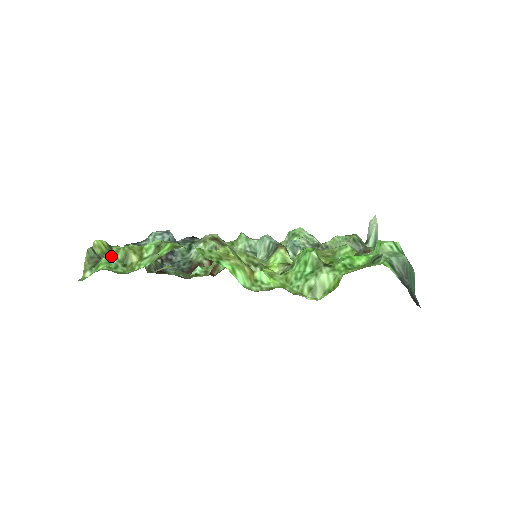
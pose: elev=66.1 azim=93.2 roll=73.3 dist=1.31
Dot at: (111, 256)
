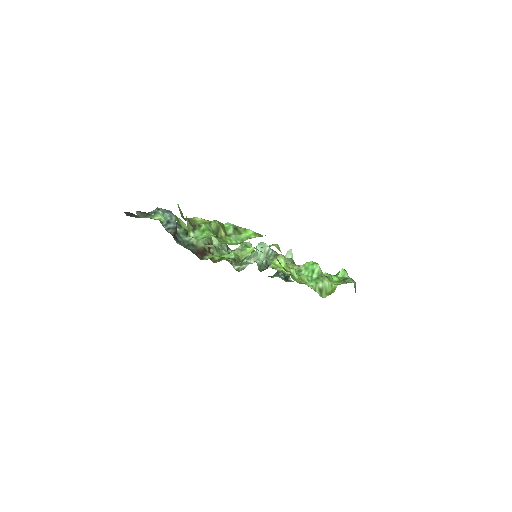
Dot at: (208, 225)
